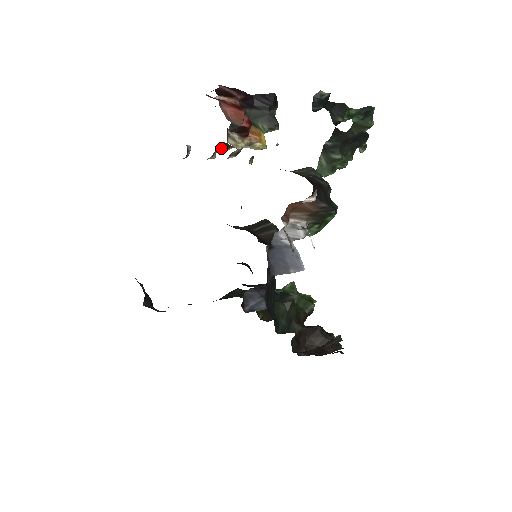
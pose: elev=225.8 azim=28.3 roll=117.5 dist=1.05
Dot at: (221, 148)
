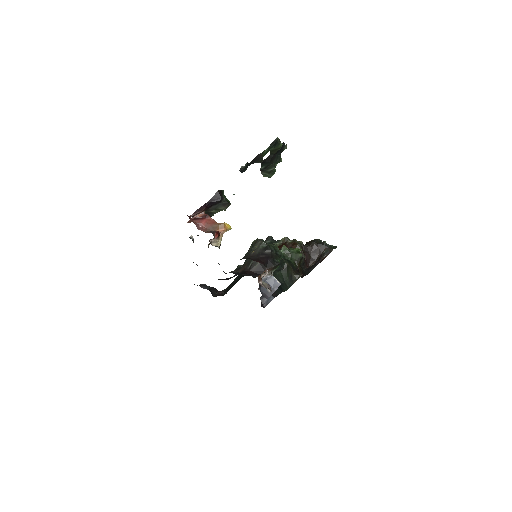
Dot at: occluded
